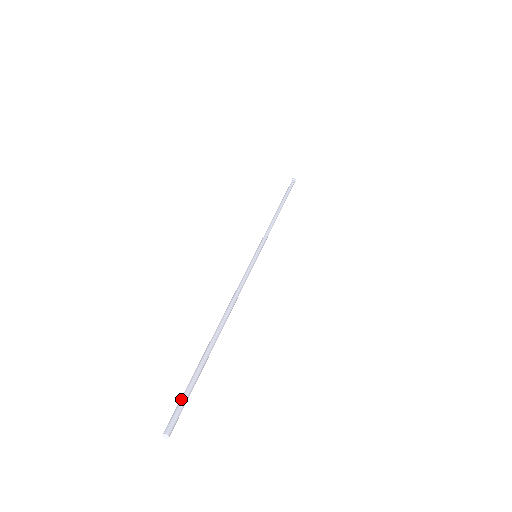
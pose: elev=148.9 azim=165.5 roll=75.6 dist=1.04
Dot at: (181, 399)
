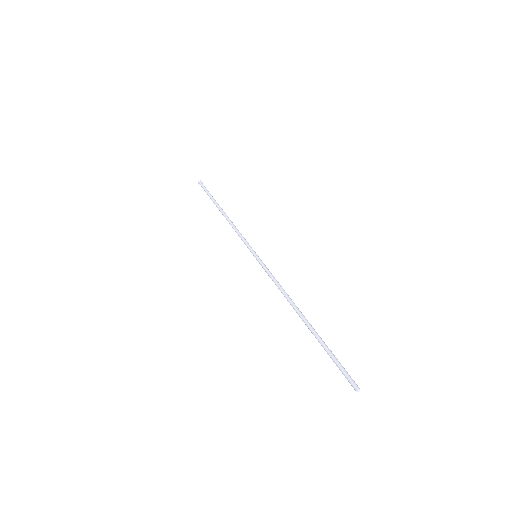
Dot at: (340, 368)
